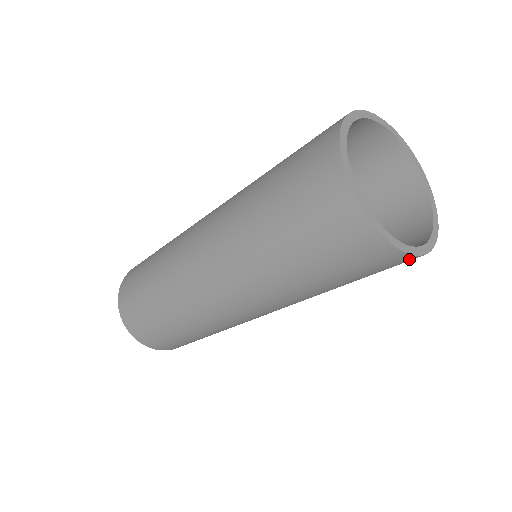
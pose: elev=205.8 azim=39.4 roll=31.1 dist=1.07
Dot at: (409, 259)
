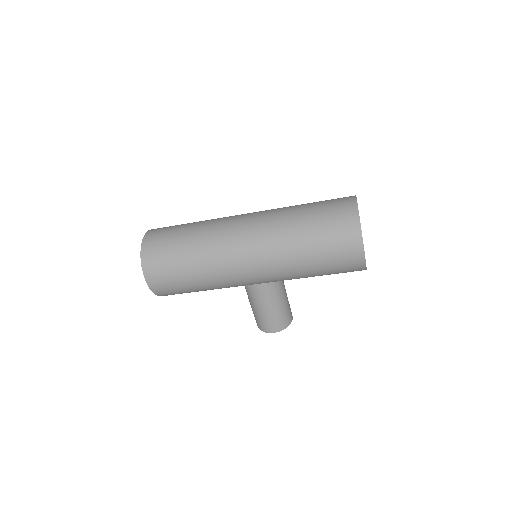
Dot at: (358, 245)
